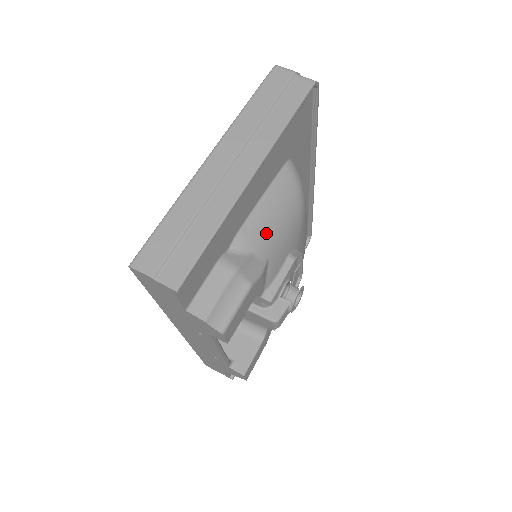
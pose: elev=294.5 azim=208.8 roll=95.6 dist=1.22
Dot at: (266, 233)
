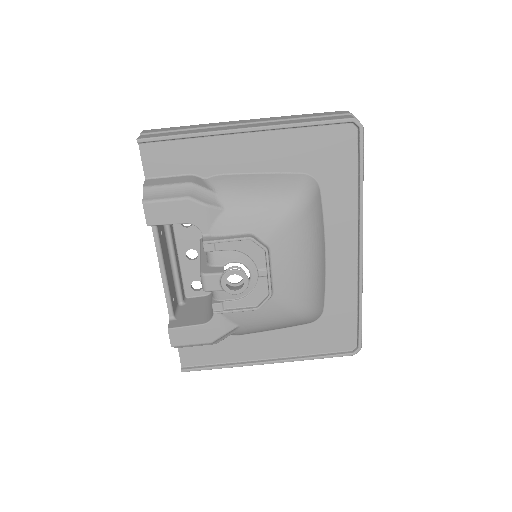
Dot at: (239, 192)
